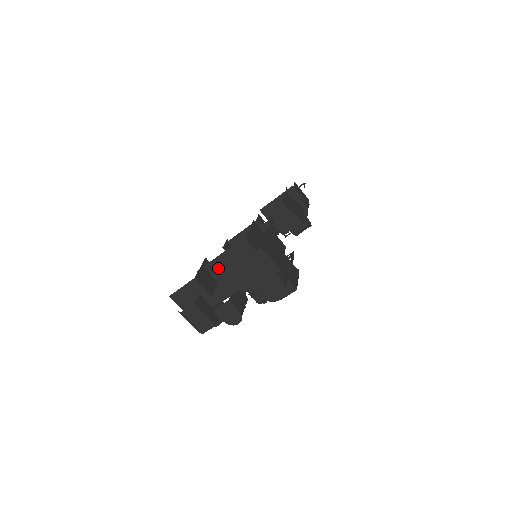
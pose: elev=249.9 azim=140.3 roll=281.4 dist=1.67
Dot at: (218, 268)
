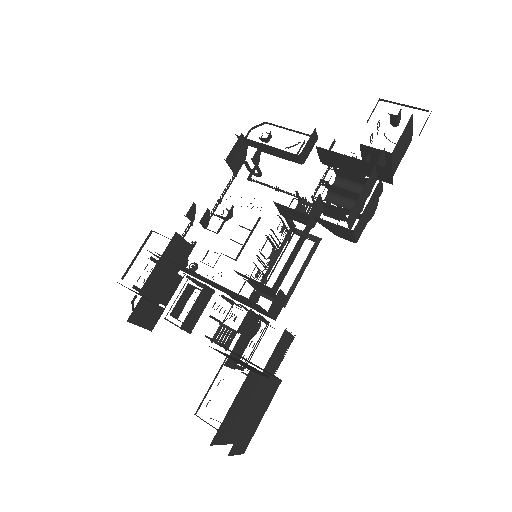
Dot at: (186, 269)
